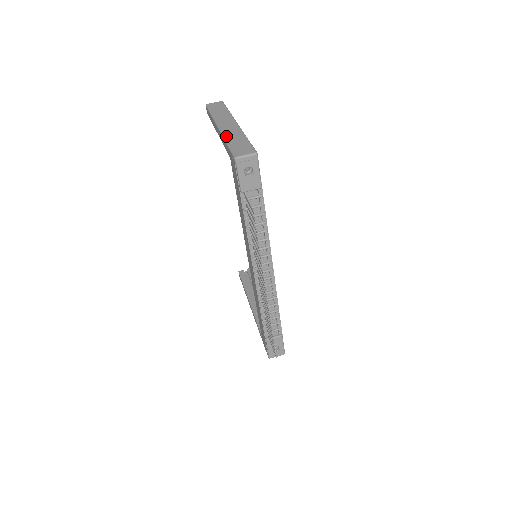
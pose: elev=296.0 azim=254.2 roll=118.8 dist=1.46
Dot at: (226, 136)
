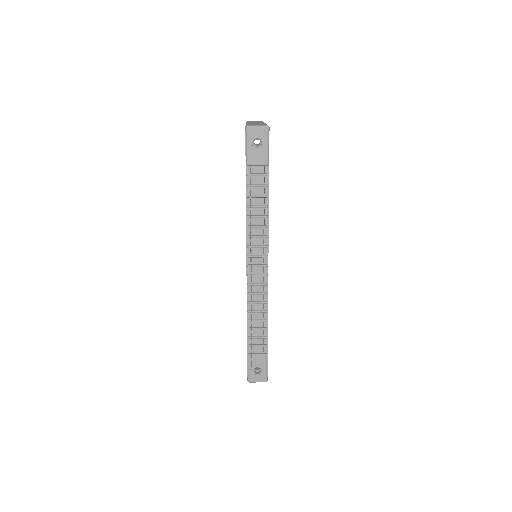
Dot at: (249, 123)
